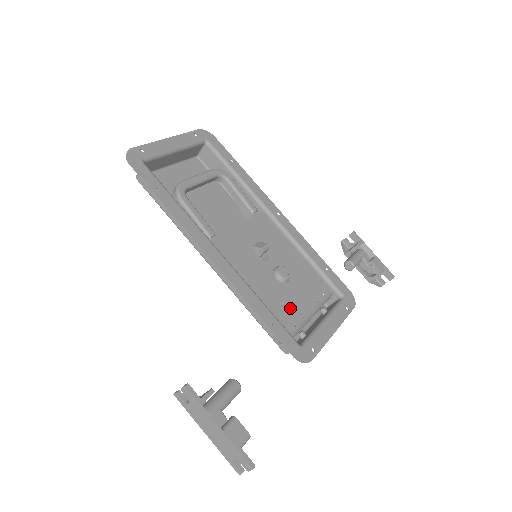
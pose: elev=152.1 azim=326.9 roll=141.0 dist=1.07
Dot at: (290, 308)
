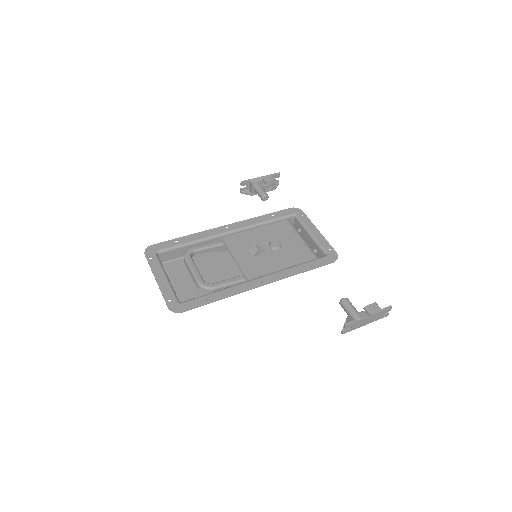
Dot at: (300, 251)
